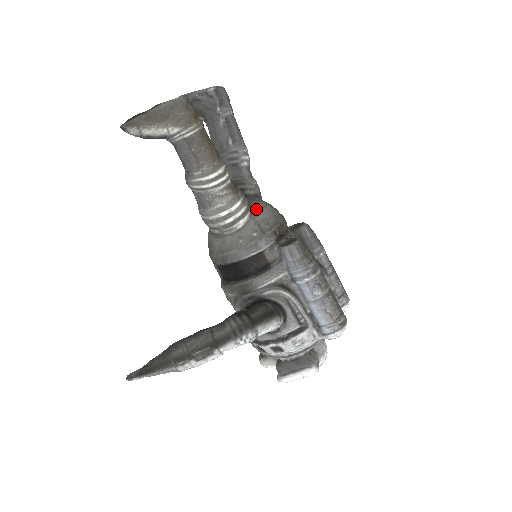
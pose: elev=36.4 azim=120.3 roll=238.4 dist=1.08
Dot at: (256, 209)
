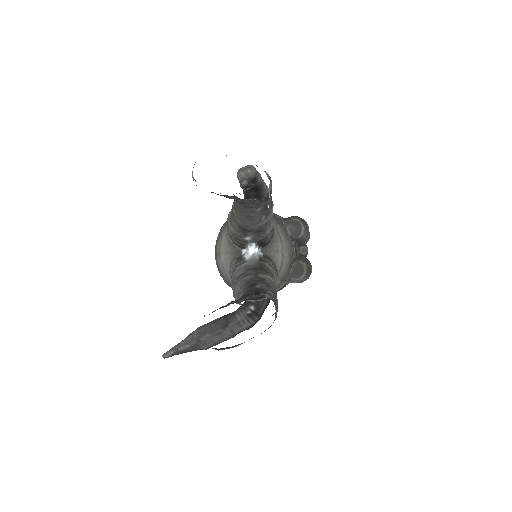
Dot at: (279, 265)
